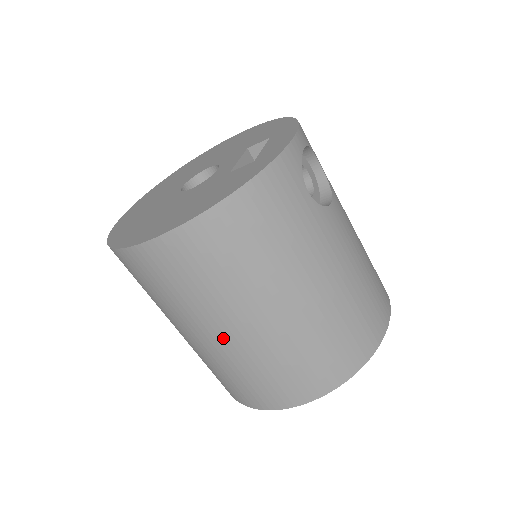
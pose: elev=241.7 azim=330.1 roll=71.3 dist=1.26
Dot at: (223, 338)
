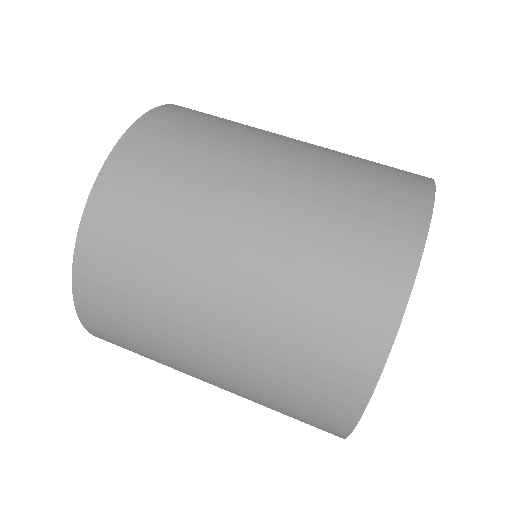
Dot at: (237, 264)
